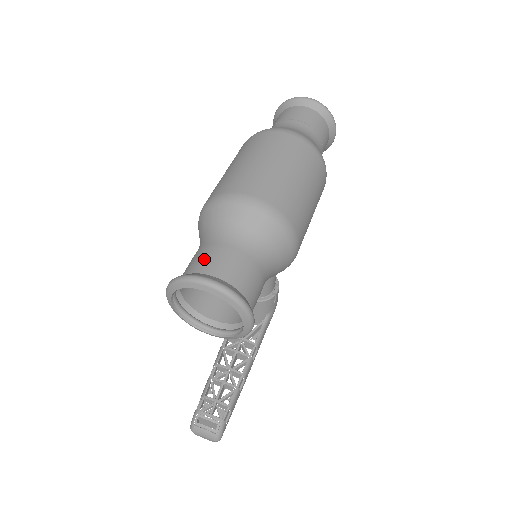
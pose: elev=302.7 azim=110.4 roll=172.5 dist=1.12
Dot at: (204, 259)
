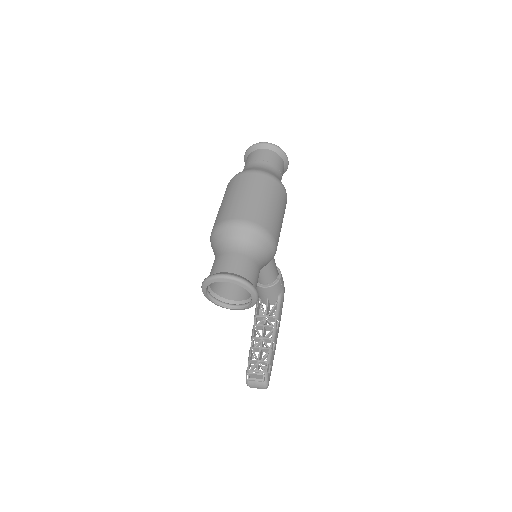
Dot at: (218, 264)
